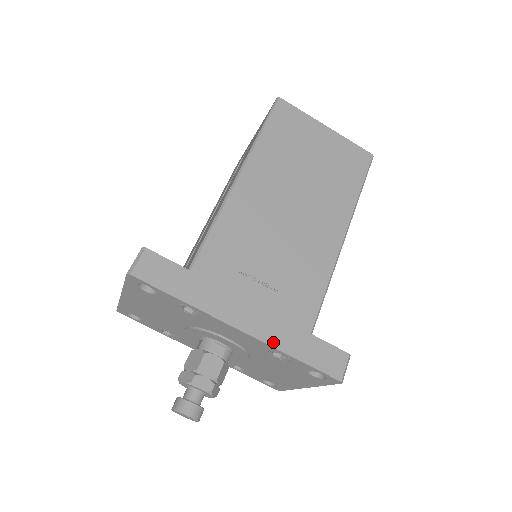
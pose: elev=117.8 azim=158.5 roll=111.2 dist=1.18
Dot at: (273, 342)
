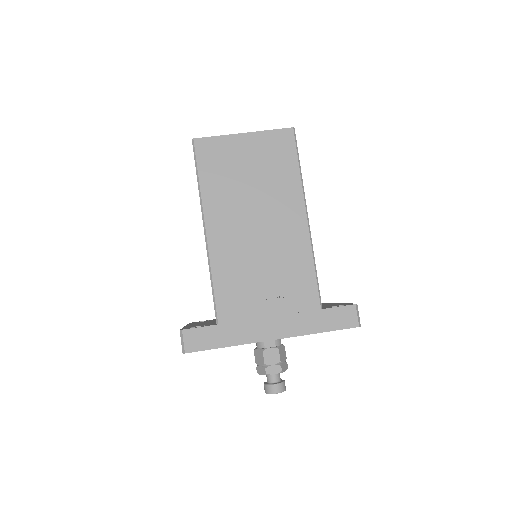
Dot at: (299, 333)
